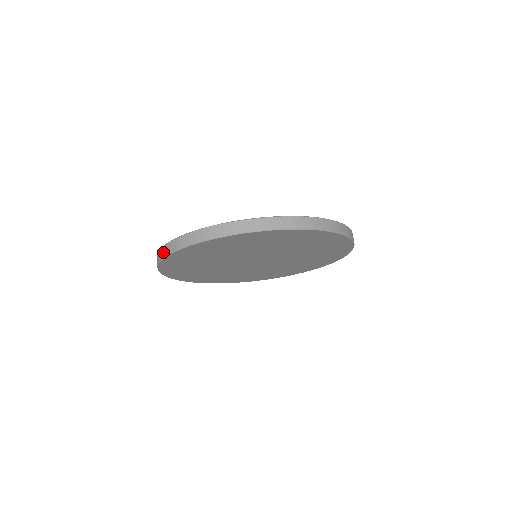
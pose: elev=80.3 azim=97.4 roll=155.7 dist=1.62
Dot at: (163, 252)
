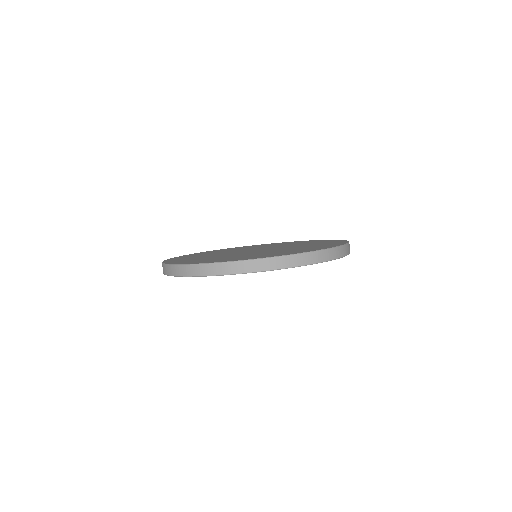
Dot at: (166, 270)
